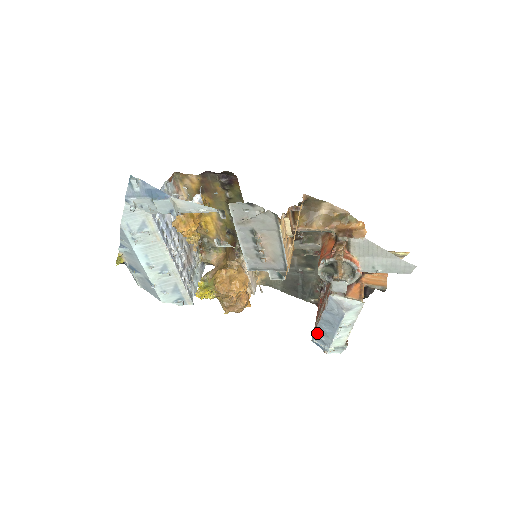
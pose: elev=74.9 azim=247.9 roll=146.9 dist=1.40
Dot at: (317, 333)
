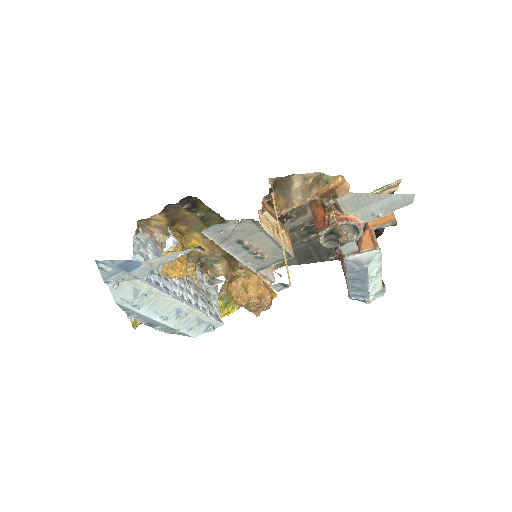
Dot at: (351, 291)
